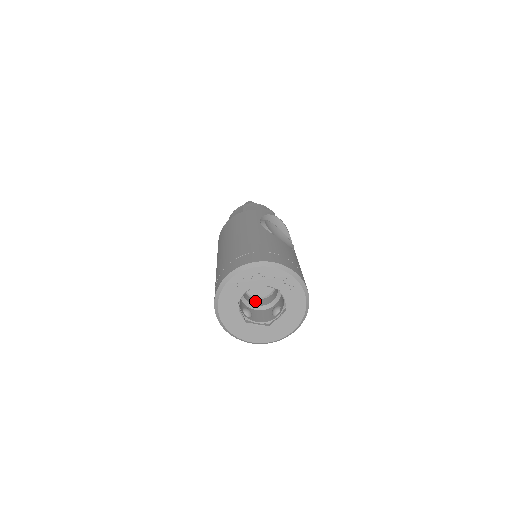
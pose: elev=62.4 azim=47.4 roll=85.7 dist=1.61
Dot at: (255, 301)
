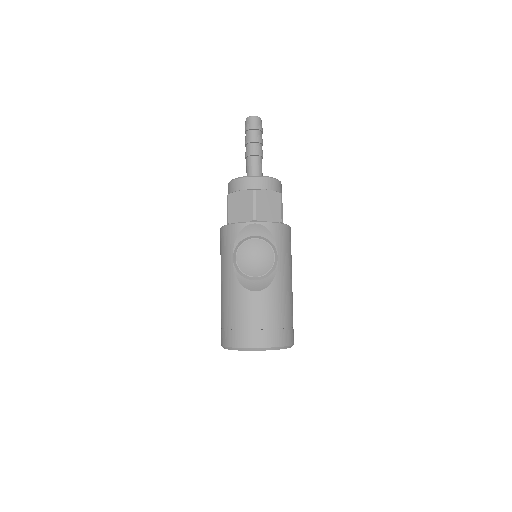
Dot at: occluded
